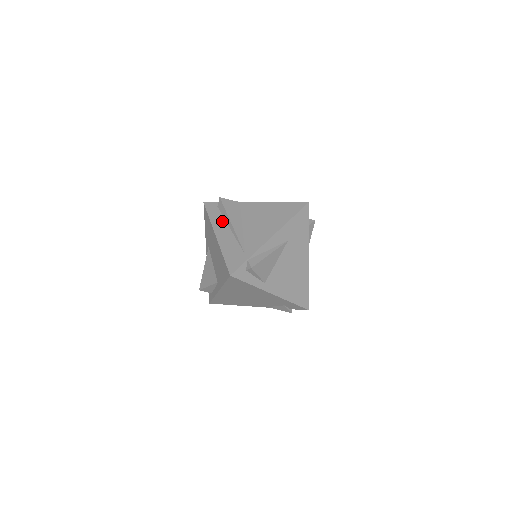
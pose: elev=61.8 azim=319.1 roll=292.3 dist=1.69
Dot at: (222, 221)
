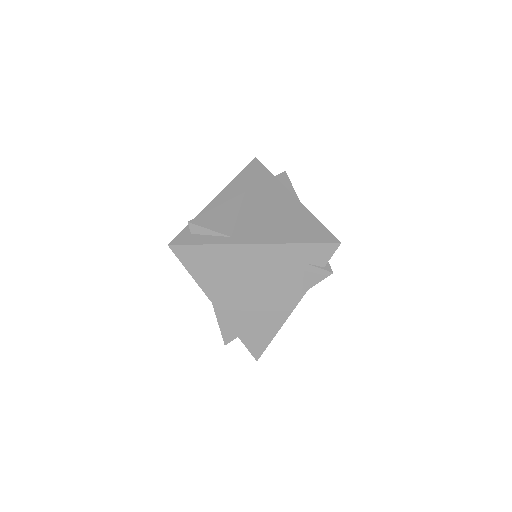
Dot at: occluded
